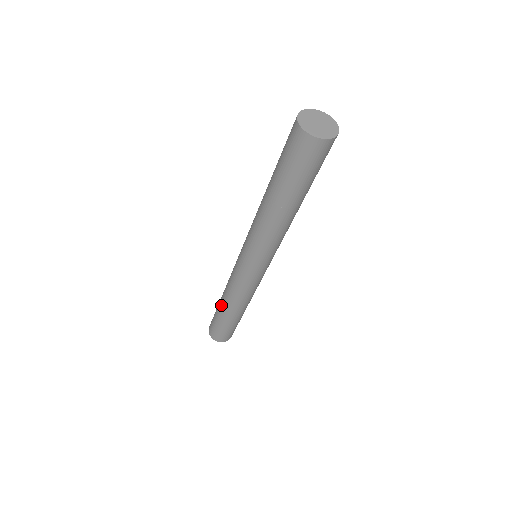
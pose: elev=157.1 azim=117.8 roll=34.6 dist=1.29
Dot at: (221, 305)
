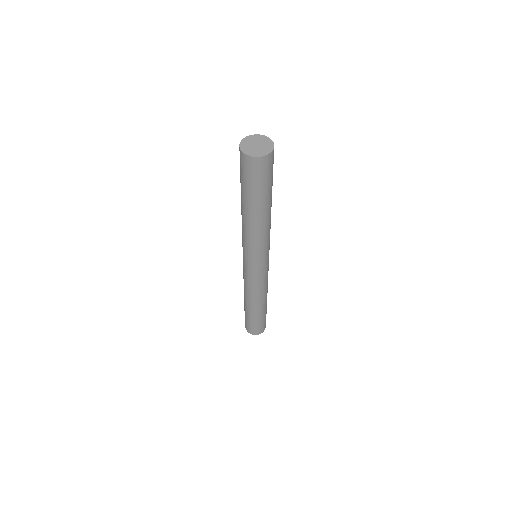
Dot at: (244, 300)
